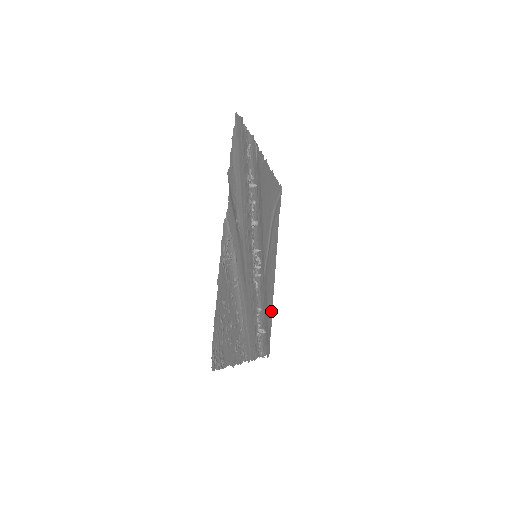
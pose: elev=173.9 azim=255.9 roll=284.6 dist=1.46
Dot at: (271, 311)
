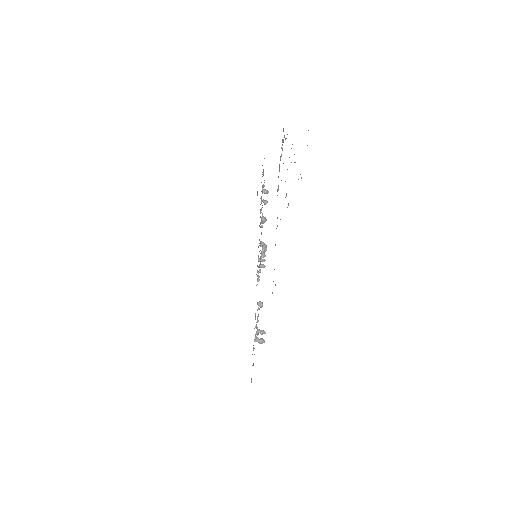
Dot at: occluded
